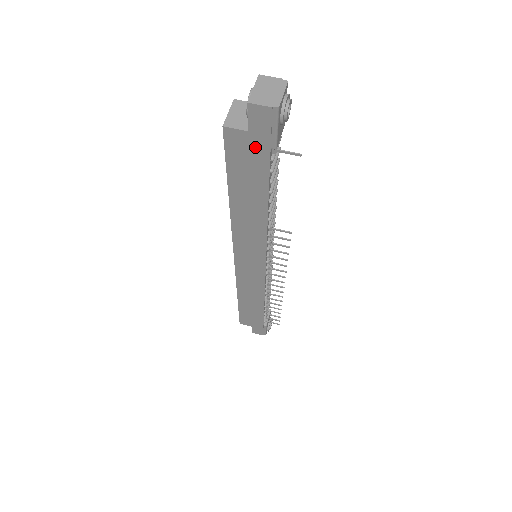
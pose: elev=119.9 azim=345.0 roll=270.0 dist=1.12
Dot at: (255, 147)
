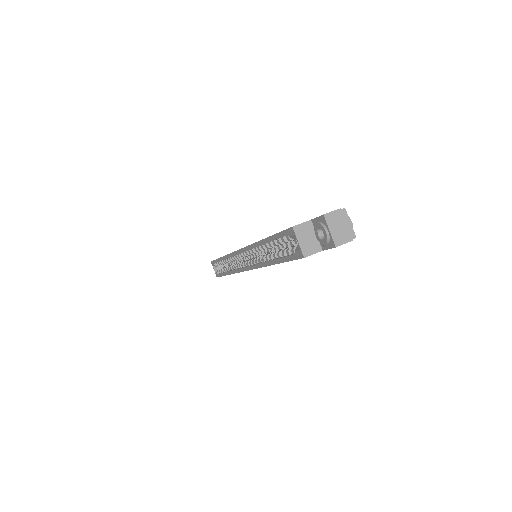
Dot at: occluded
